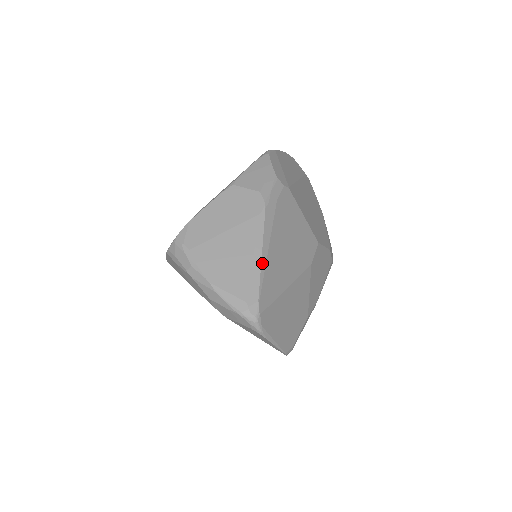
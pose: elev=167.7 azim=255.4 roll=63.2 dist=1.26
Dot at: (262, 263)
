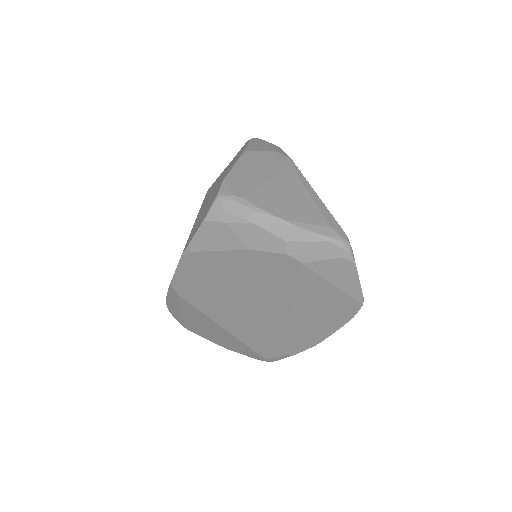
Dot at: (320, 199)
